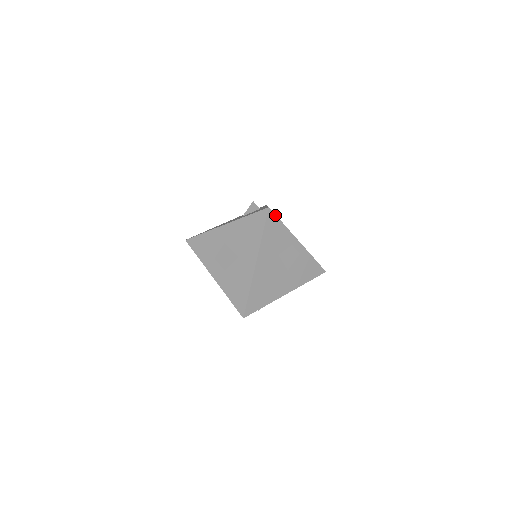
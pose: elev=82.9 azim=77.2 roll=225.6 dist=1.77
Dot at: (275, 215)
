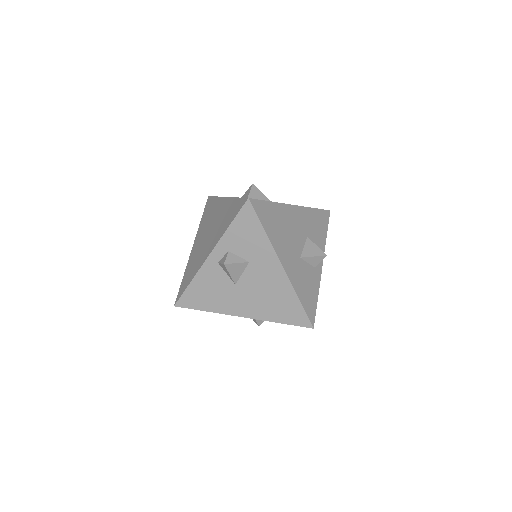
Dot at: (328, 221)
